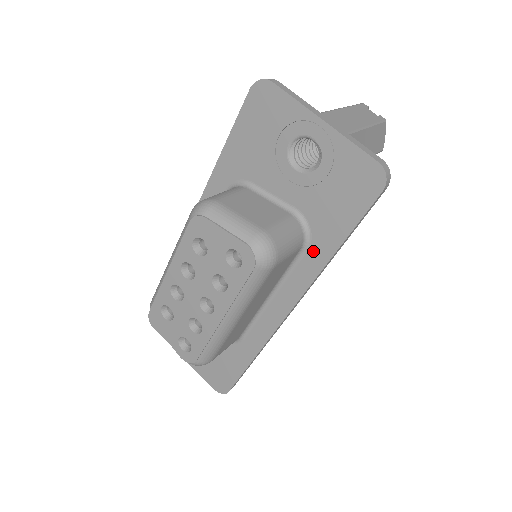
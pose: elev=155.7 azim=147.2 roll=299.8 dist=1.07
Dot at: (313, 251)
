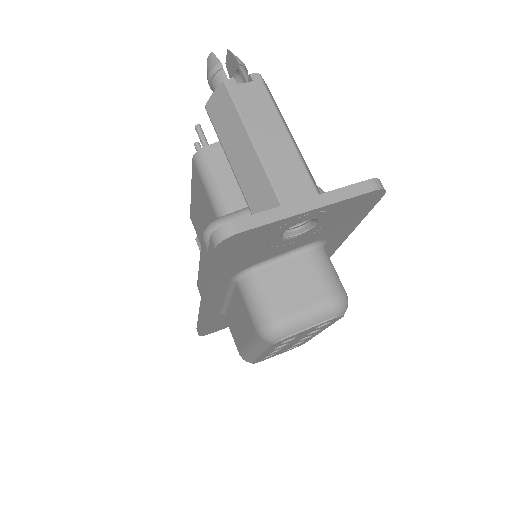
Dot at: (332, 243)
